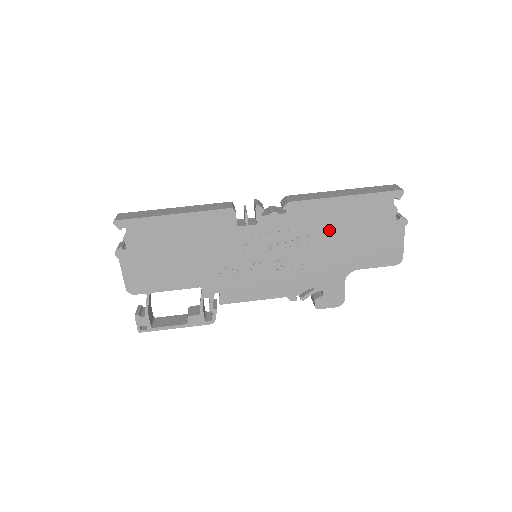
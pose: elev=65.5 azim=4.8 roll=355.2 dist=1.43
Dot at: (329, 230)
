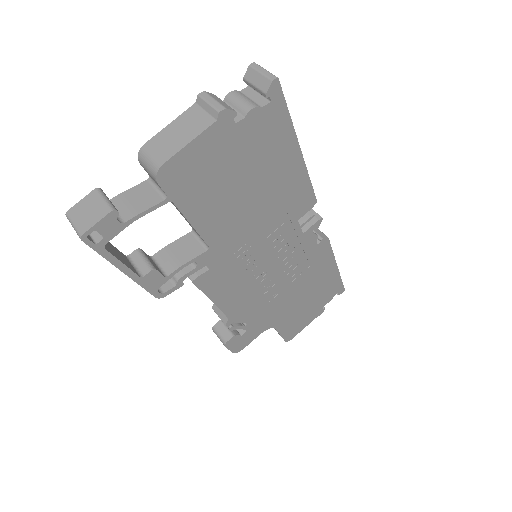
Dot at: (307, 283)
